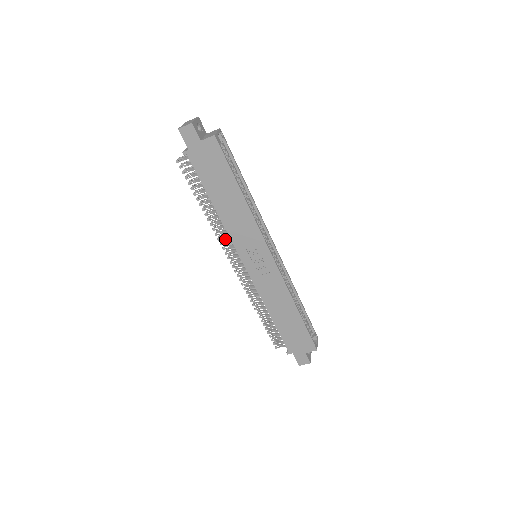
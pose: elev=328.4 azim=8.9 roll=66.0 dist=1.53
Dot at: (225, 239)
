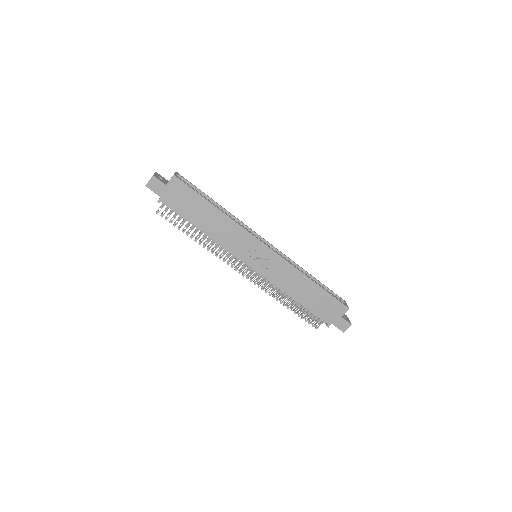
Dot at: (225, 256)
